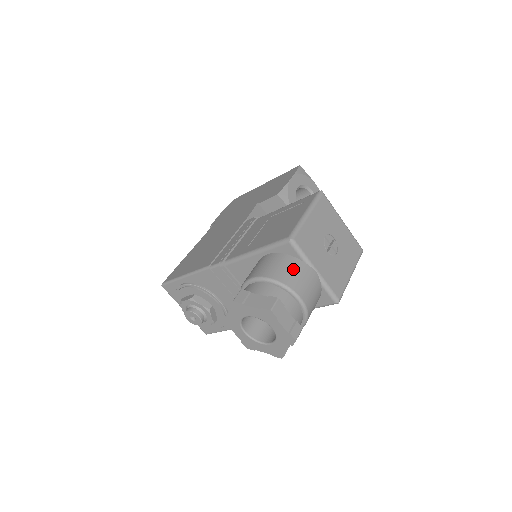
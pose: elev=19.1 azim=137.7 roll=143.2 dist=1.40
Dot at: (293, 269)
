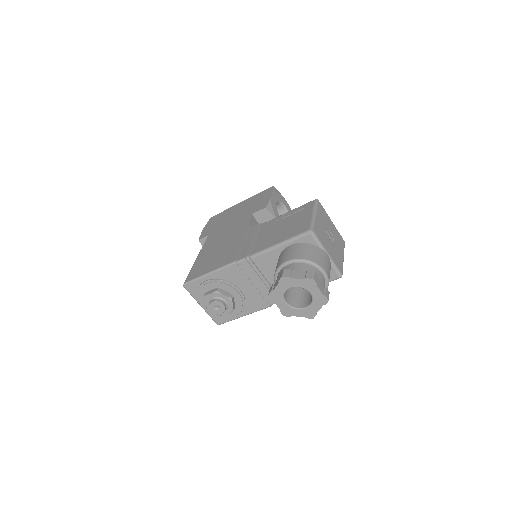
Dot at: (315, 252)
